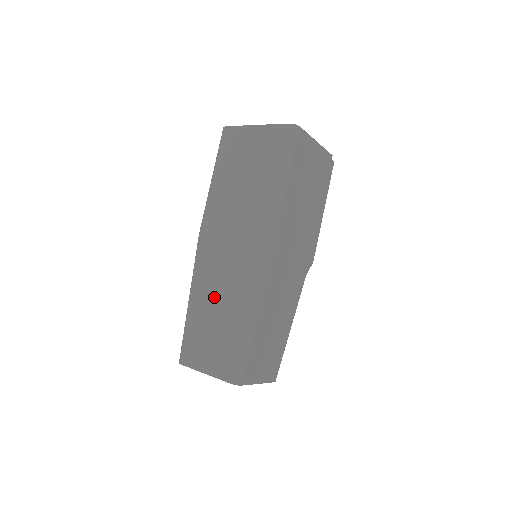
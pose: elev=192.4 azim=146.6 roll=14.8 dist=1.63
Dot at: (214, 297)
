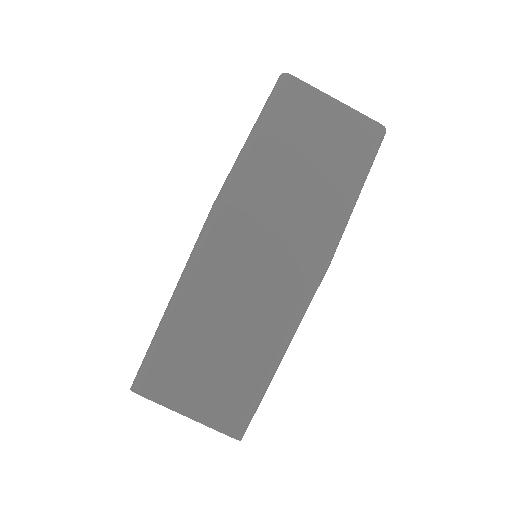
Dot at: (229, 306)
